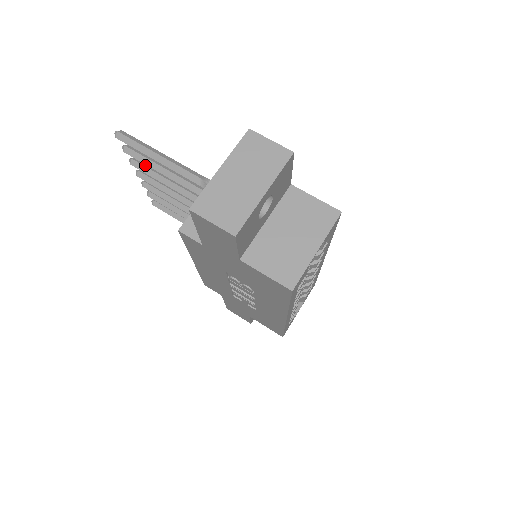
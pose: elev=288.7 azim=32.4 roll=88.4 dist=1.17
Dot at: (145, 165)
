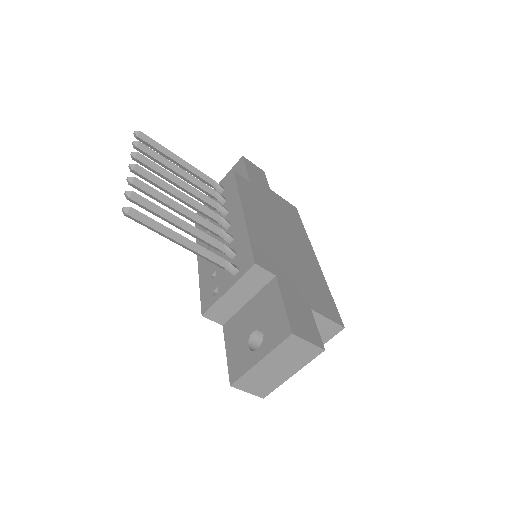
Dot at: (148, 191)
